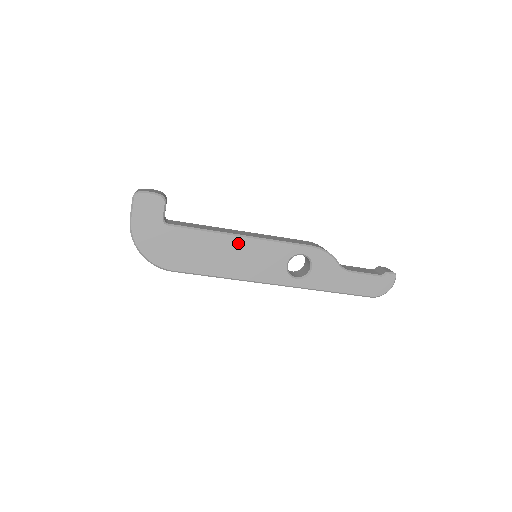
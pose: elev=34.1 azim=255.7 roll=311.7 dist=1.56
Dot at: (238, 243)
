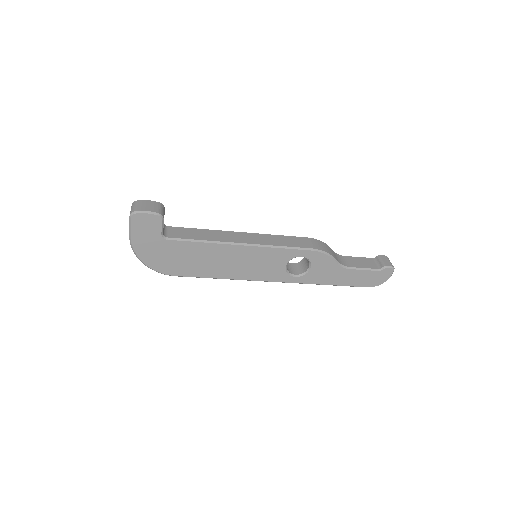
Dot at: (237, 251)
